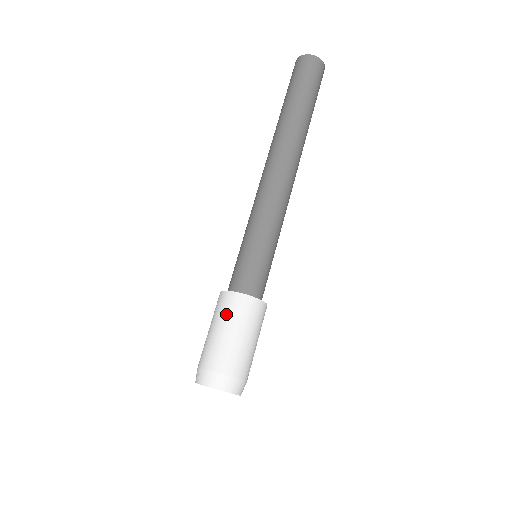
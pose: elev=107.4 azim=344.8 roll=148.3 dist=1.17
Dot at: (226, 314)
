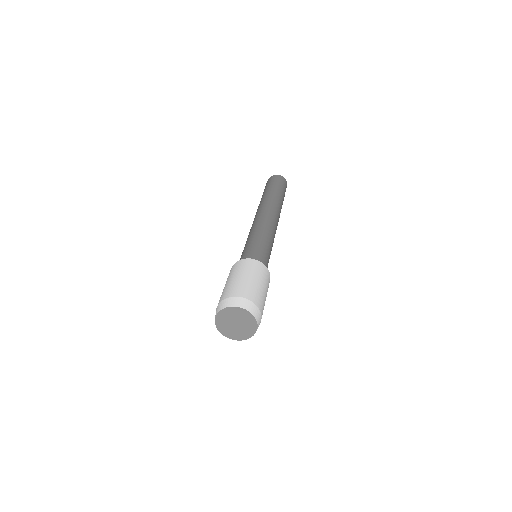
Dot at: (229, 275)
